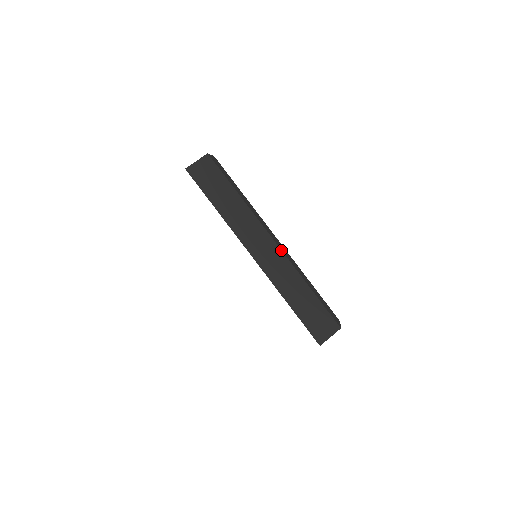
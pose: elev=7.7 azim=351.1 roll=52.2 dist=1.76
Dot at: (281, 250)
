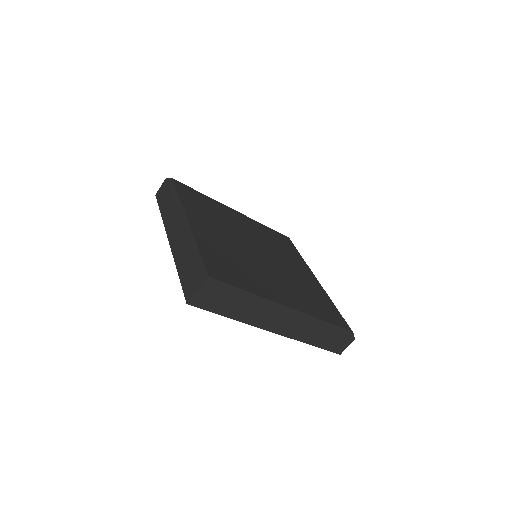
Dot at: (183, 227)
